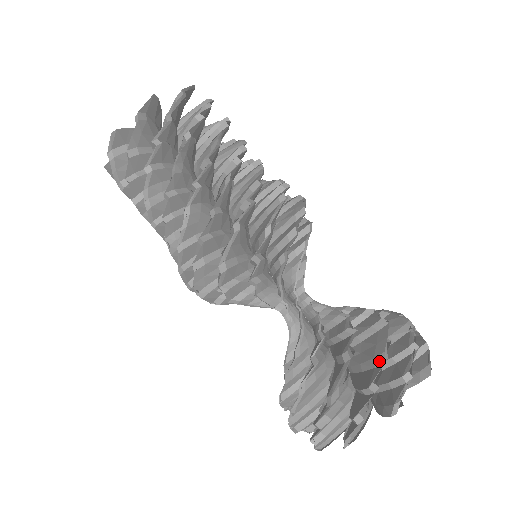
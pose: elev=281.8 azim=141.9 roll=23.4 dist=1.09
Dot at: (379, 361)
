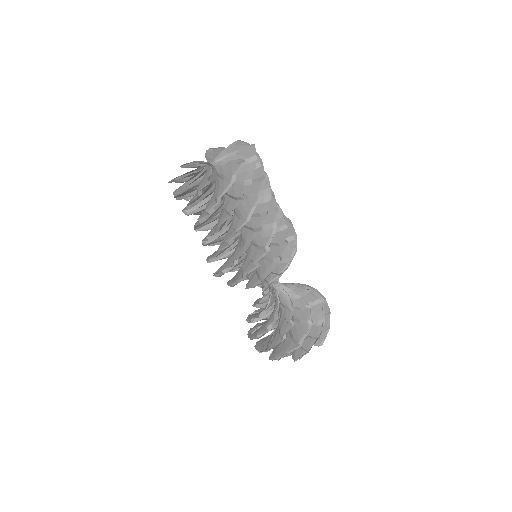
Dot at: (321, 323)
